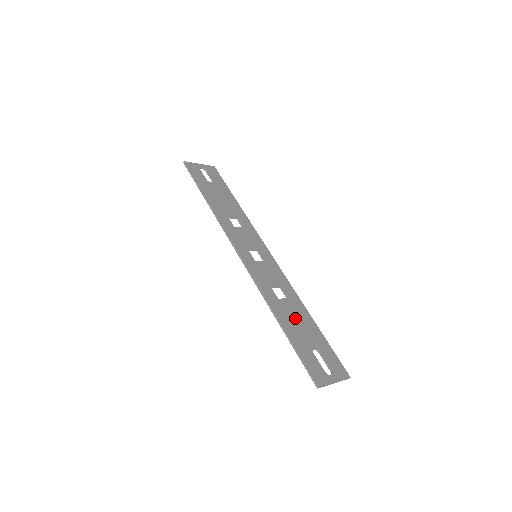
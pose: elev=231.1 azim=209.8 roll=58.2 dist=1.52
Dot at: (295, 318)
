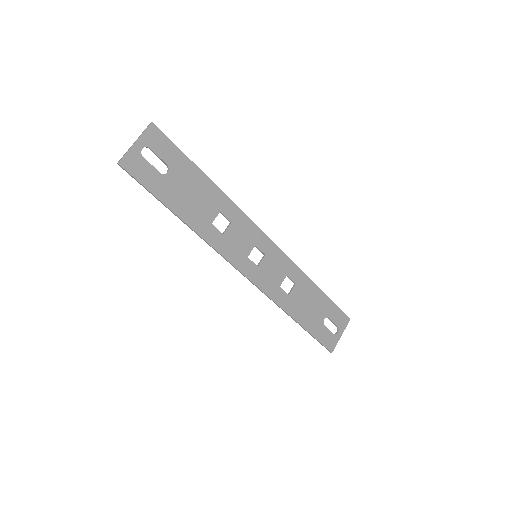
Dot at: (305, 303)
